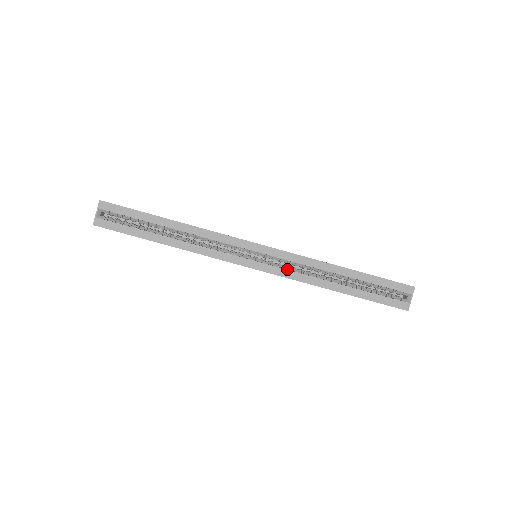
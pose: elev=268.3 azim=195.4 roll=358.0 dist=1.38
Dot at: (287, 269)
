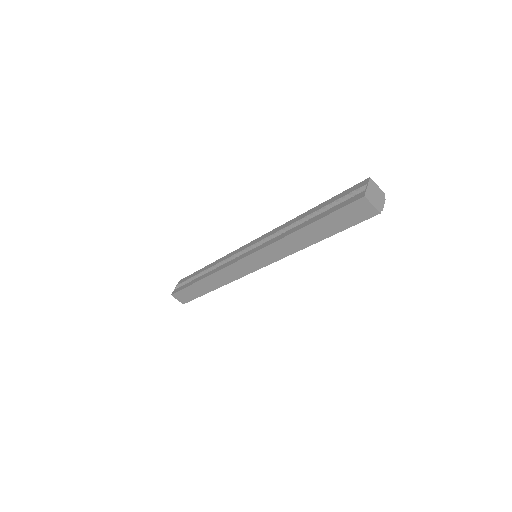
Dot at: occluded
